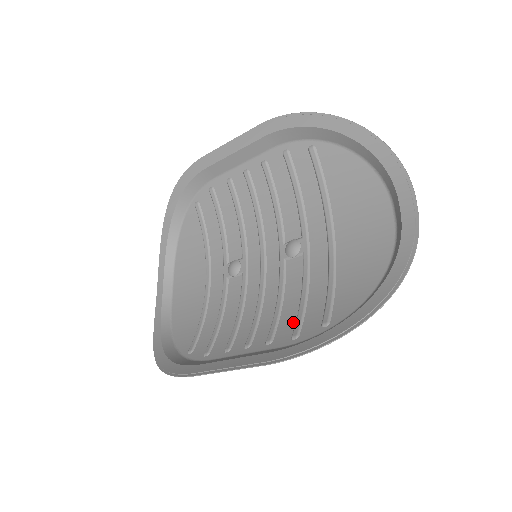
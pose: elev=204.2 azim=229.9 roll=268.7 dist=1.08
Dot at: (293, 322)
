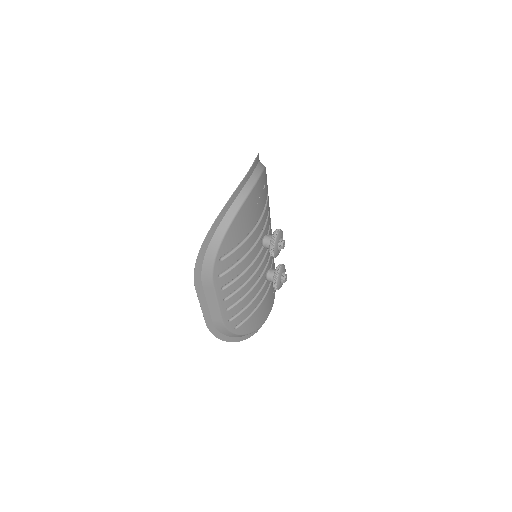
Dot at: (229, 271)
